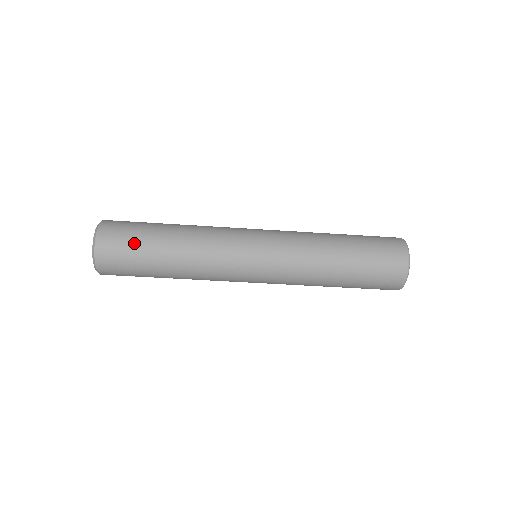
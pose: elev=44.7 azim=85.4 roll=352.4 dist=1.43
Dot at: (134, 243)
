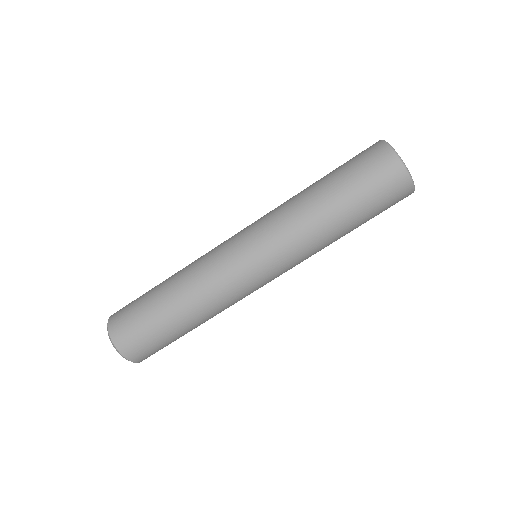
Dot at: (140, 317)
